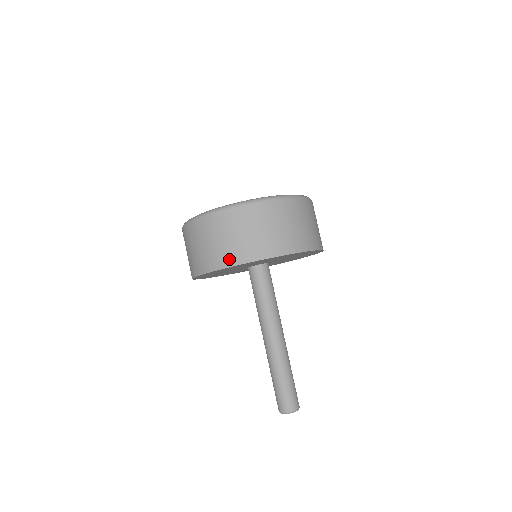
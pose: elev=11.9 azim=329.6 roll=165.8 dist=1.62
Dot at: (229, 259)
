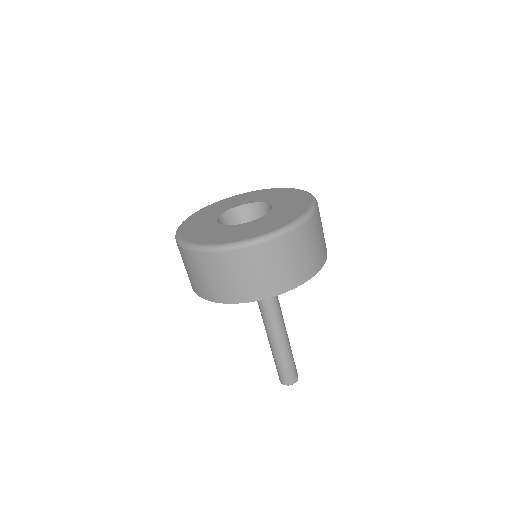
Dot at: (198, 291)
